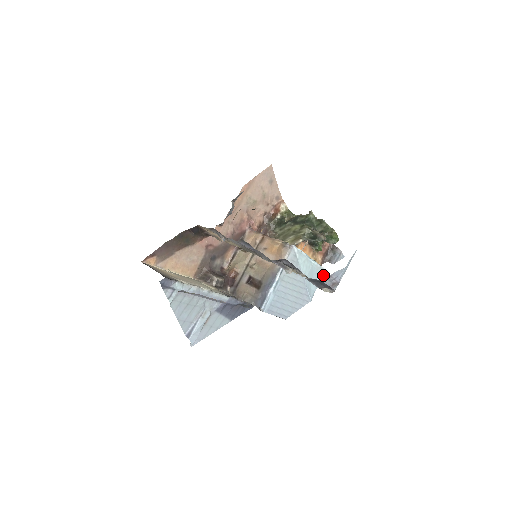
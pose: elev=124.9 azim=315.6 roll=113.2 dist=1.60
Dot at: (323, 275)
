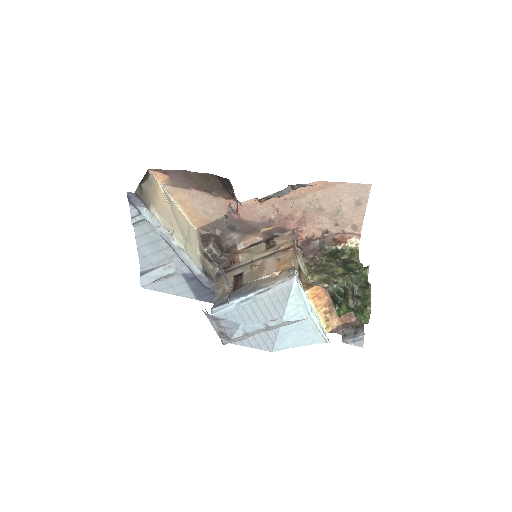
Dot at: (318, 342)
